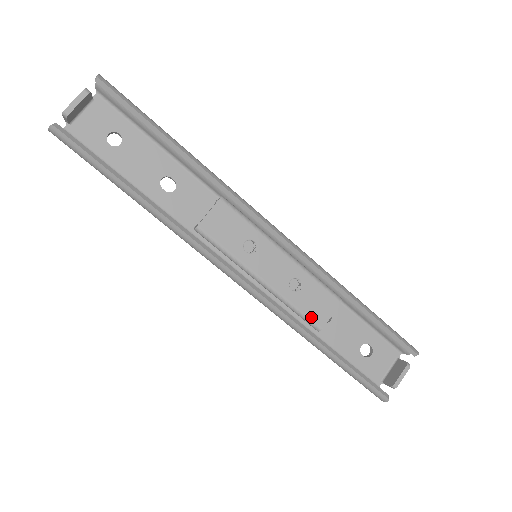
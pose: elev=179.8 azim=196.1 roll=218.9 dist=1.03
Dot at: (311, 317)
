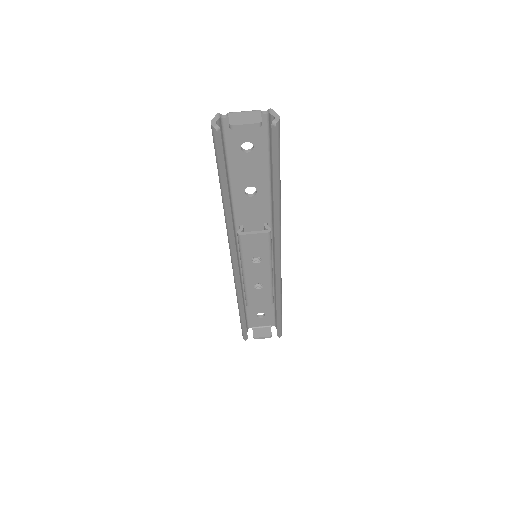
Dot at: (250, 300)
